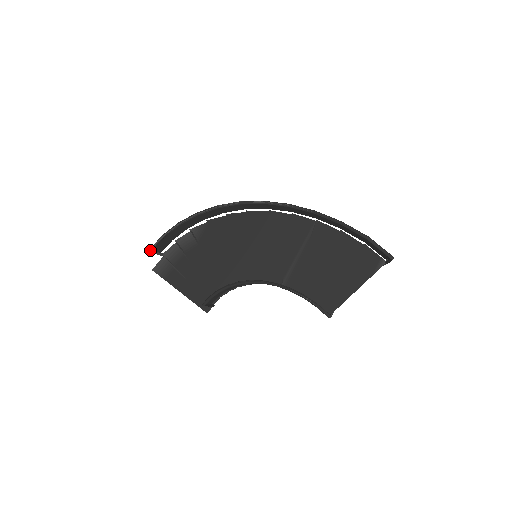
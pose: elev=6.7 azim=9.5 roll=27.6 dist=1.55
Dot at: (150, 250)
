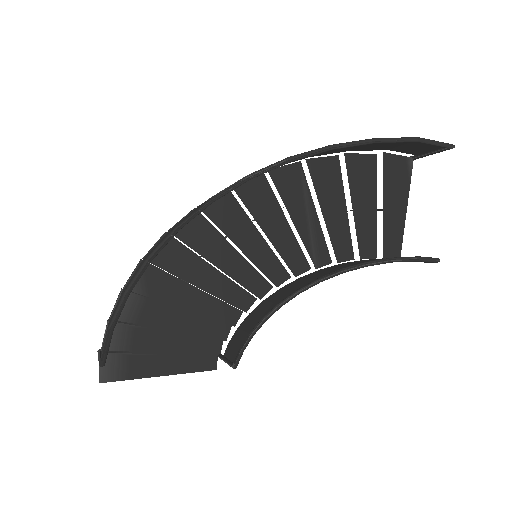
Dot at: (102, 363)
